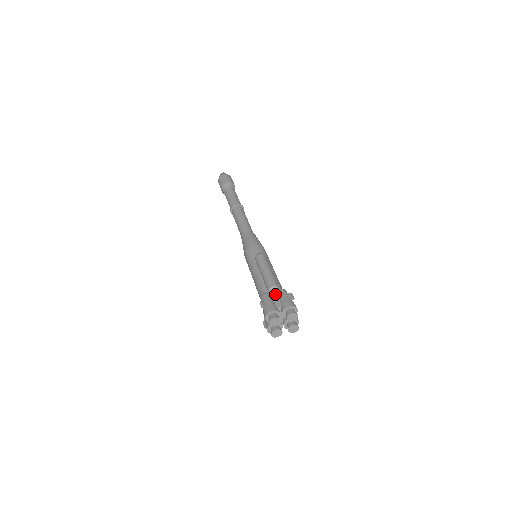
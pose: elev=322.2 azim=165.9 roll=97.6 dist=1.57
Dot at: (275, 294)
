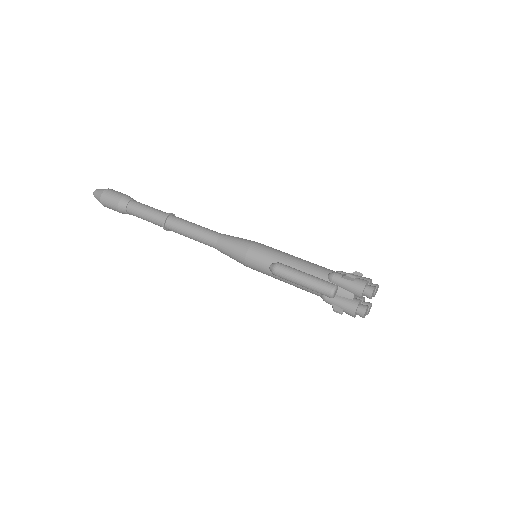
Dot at: (336, 292)
